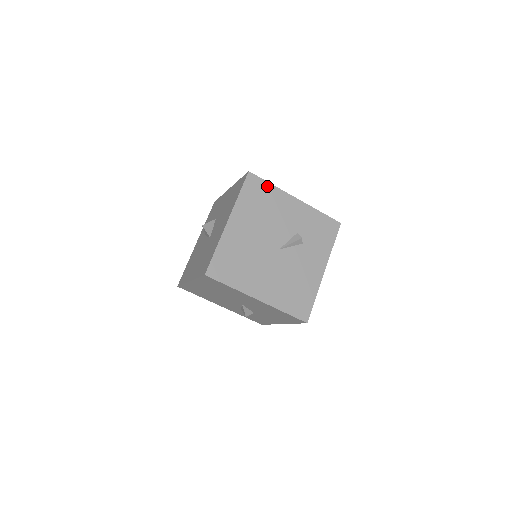
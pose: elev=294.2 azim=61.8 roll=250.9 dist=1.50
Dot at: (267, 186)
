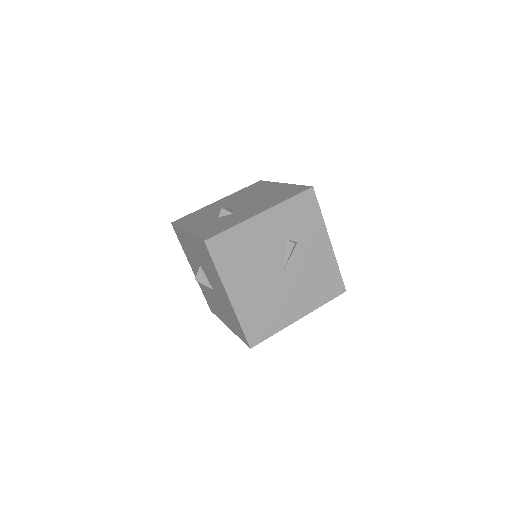
Dot at: (230, 234)
